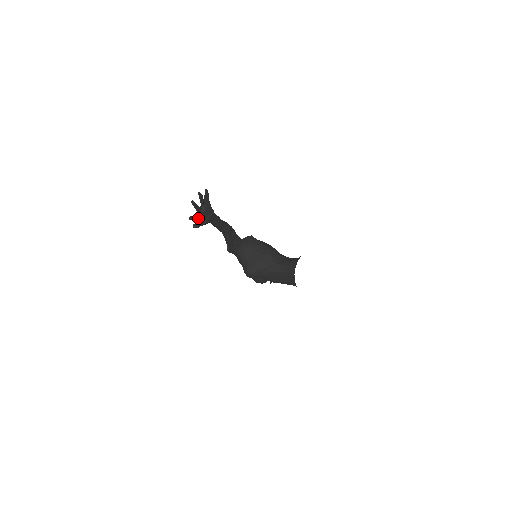
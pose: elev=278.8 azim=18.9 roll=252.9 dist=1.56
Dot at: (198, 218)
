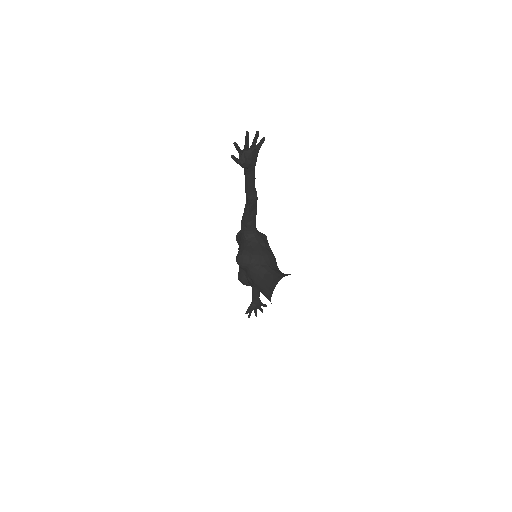
Dot at: (240, 154)
